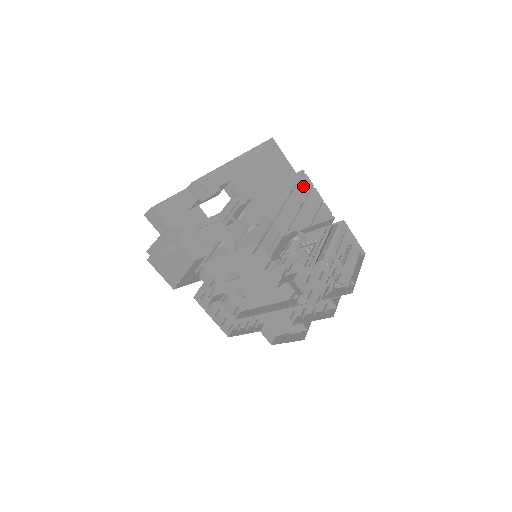
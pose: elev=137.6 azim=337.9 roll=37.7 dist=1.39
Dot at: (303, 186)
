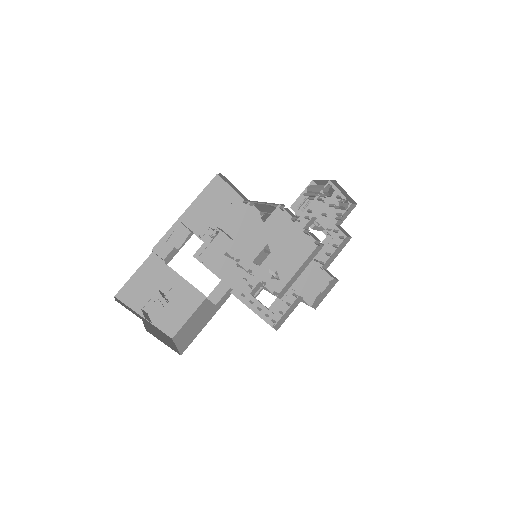
Dot at: occluded
